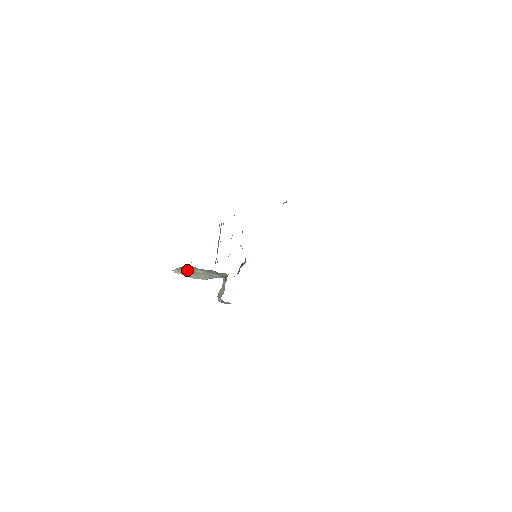
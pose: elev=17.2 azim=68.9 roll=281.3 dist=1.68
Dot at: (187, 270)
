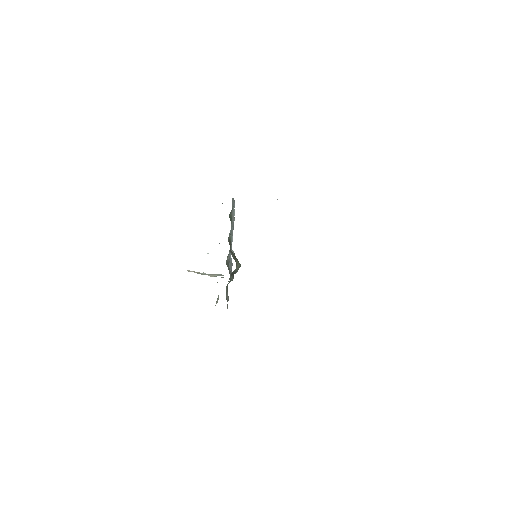
Dot at: occluded
